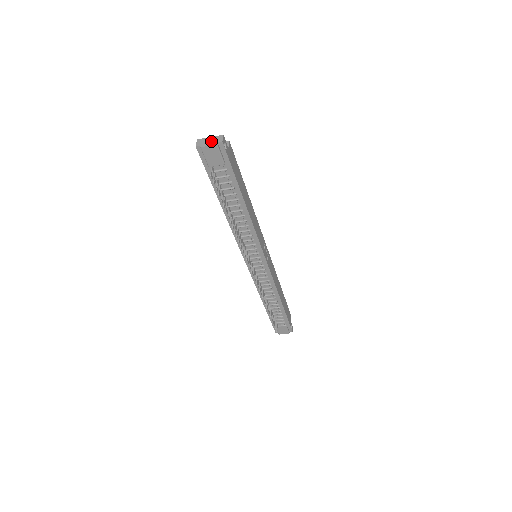
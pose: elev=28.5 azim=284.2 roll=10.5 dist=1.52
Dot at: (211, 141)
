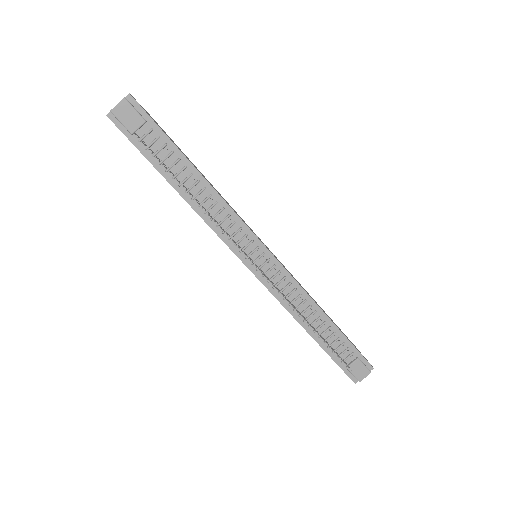
Dot at: (119, 103)
